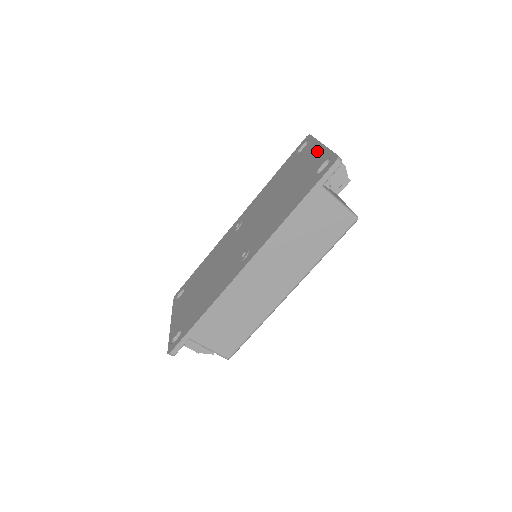
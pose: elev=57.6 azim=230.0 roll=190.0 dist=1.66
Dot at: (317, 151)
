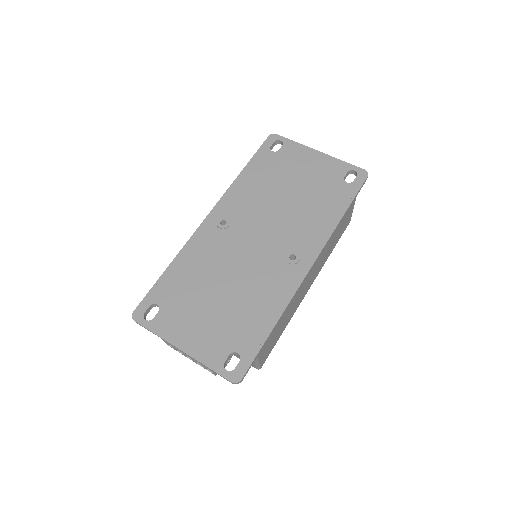
Dot at: (319, 158)
